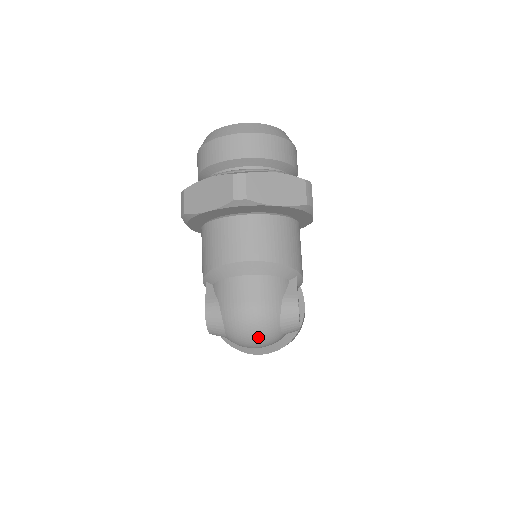
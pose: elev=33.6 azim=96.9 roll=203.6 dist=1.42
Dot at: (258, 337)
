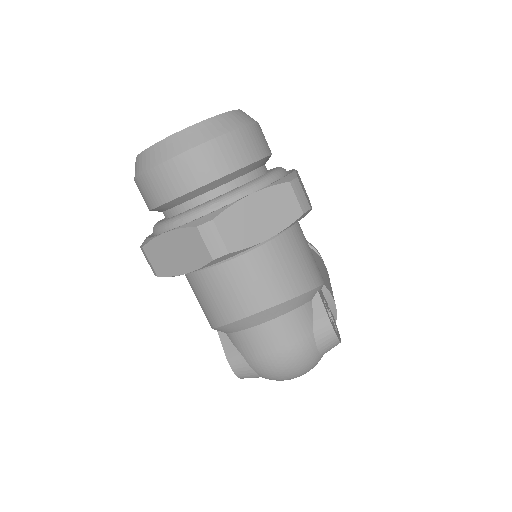
Dot at: (300, 374)
